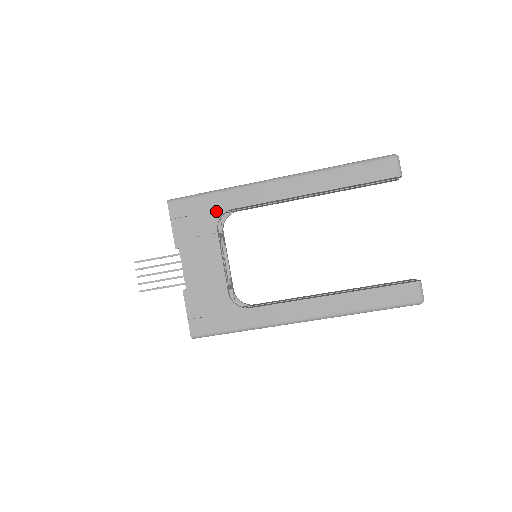
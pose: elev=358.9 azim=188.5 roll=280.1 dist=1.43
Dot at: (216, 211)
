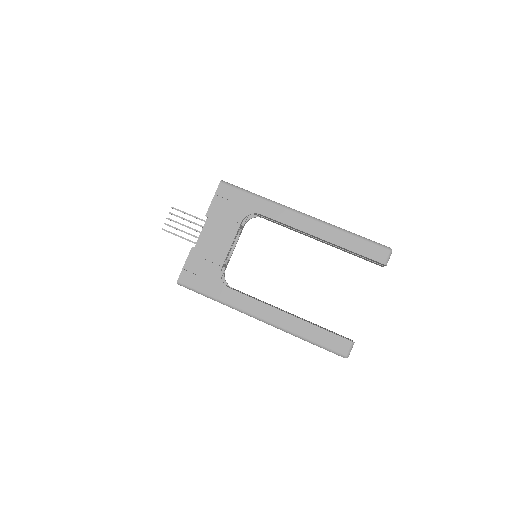
Dot at: (249, 209)
